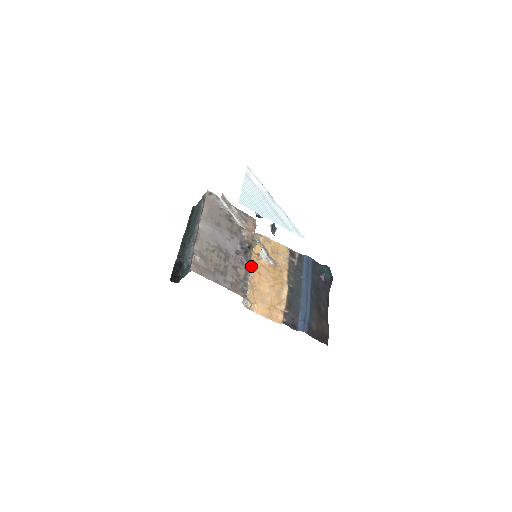
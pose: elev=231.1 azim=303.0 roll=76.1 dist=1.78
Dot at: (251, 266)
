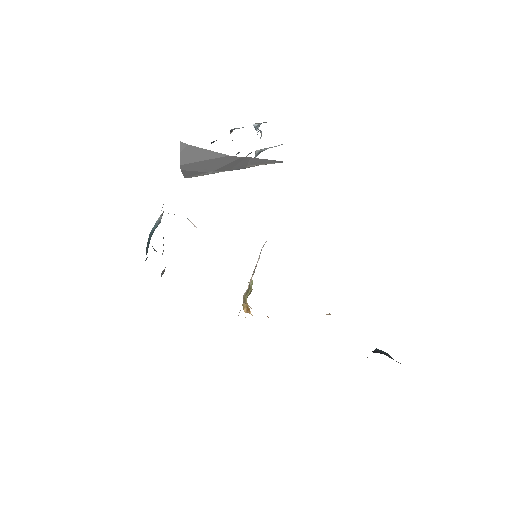
Dot at: occluded
